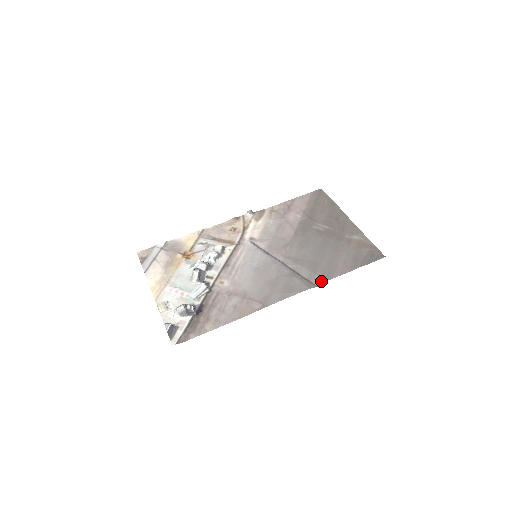
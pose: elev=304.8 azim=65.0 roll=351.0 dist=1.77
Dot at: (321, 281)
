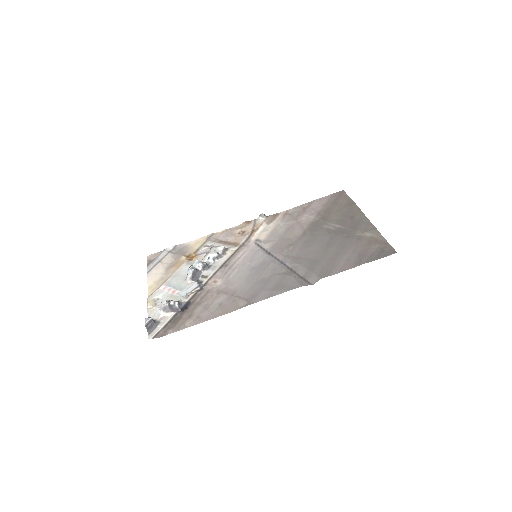
Dot at: (316, 279)
